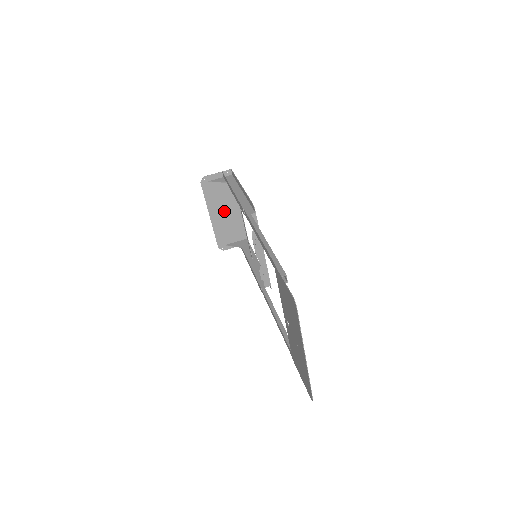
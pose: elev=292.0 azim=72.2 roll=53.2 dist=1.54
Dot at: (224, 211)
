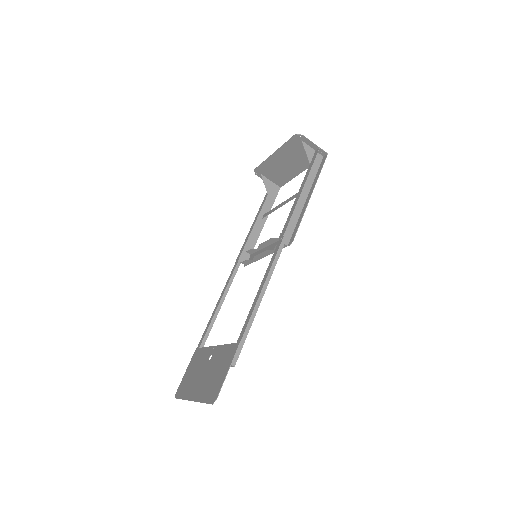
Dot at: (287, 162)
